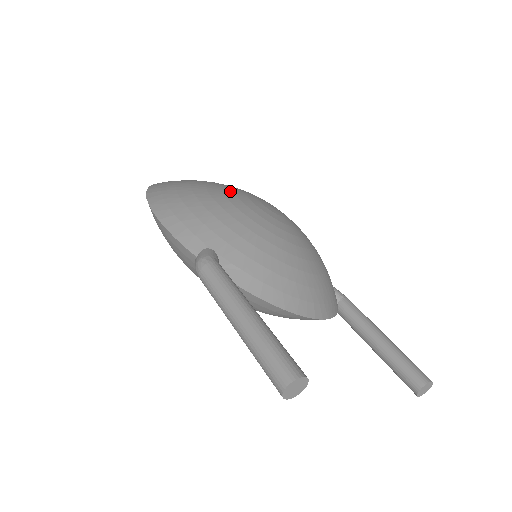
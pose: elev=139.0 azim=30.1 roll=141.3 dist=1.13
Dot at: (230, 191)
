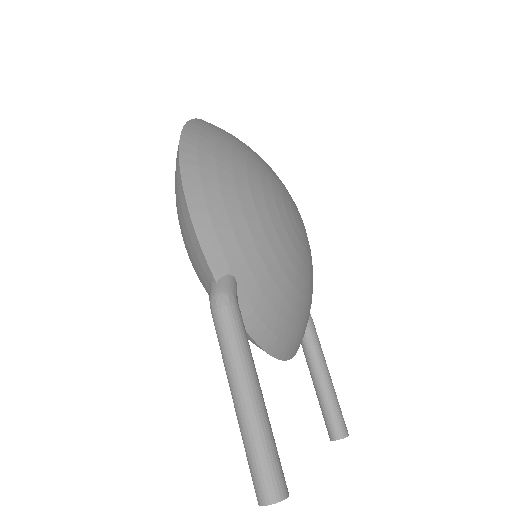
Dot at: (269, 186)
